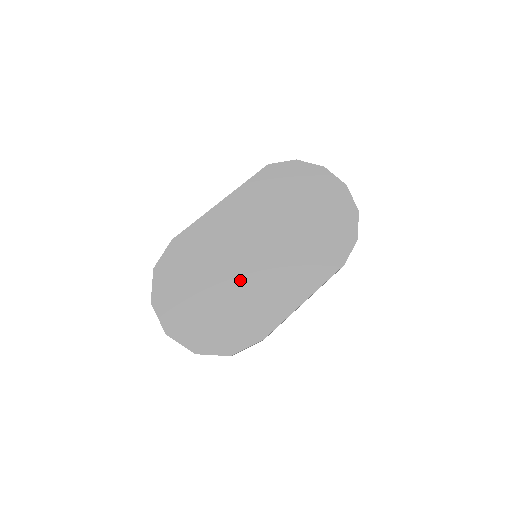
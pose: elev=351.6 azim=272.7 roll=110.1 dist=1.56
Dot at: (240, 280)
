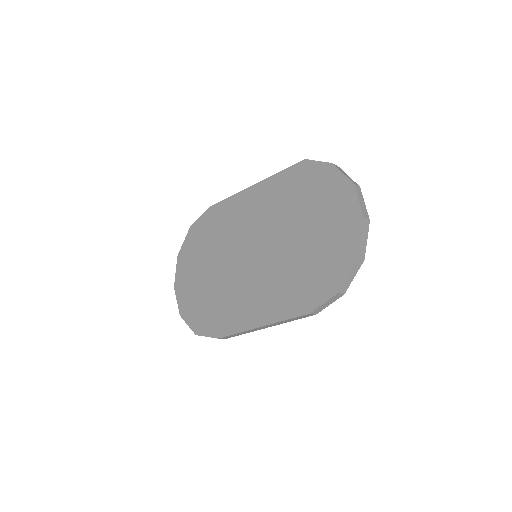
Dot at: (230, 272)
